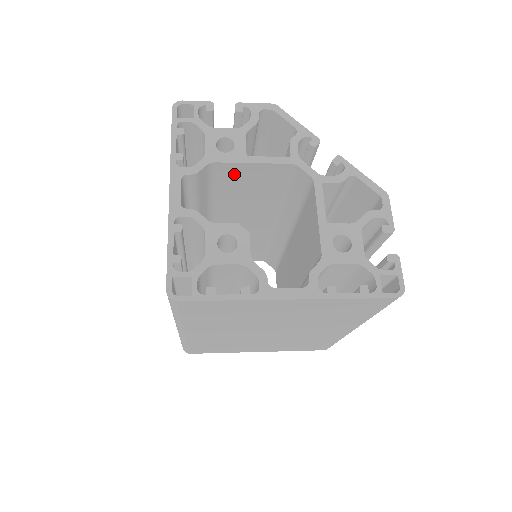
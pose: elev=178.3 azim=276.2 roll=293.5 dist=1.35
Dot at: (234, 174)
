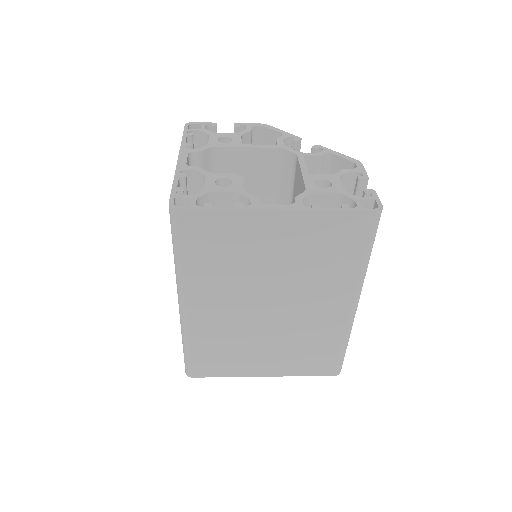
Dot at: (232, 163)
